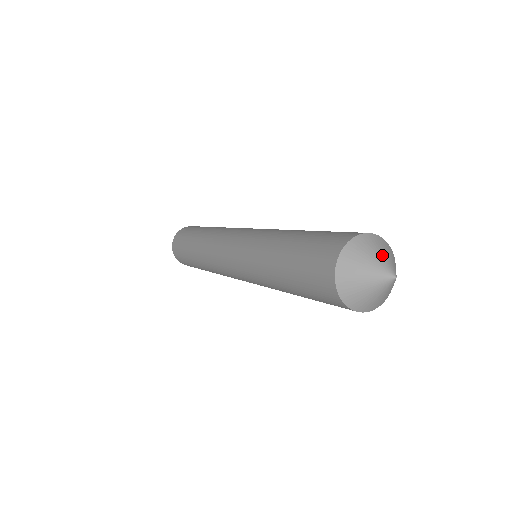
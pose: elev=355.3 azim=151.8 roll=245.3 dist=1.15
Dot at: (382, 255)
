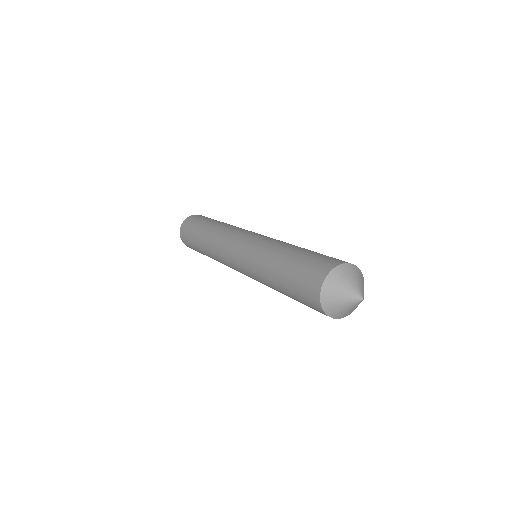
Dot at: (350, 283)
